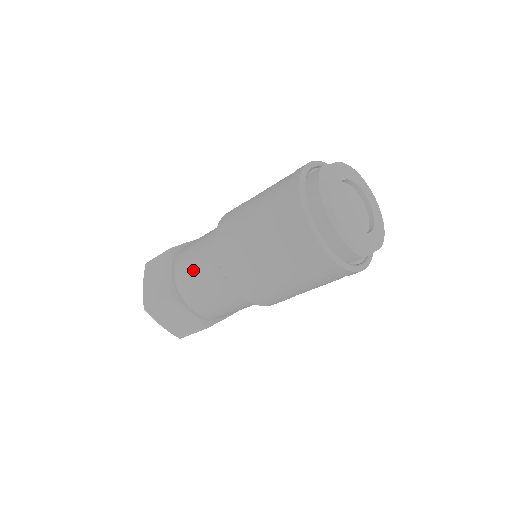
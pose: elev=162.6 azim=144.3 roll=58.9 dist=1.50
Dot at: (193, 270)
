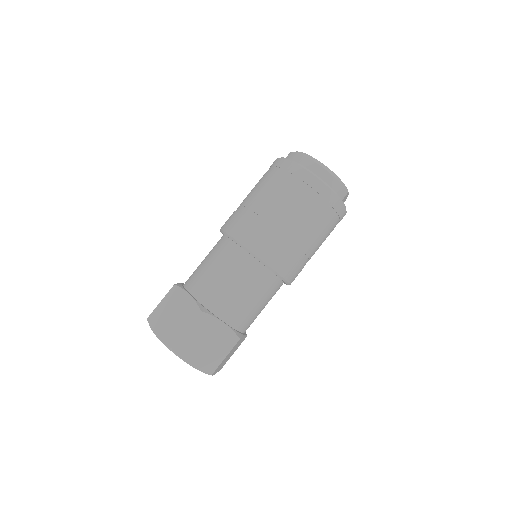
Dot at: (215, 277)
